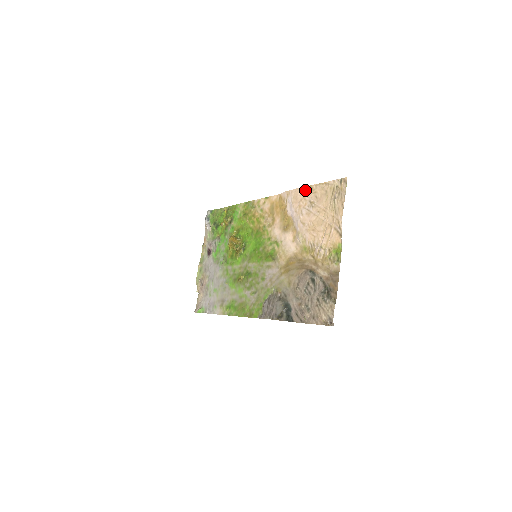
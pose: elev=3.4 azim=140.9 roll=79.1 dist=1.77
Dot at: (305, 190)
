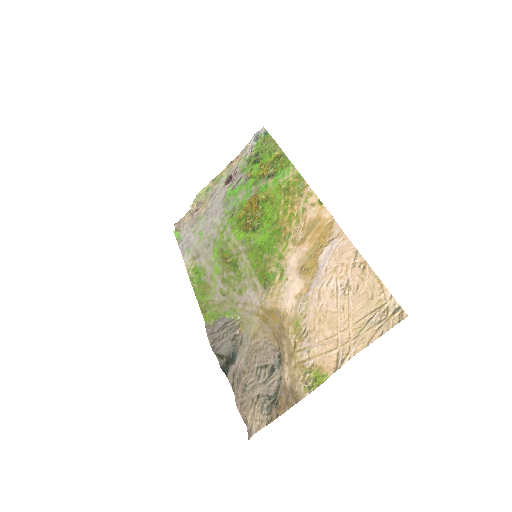
Dot at: (357, 260)
